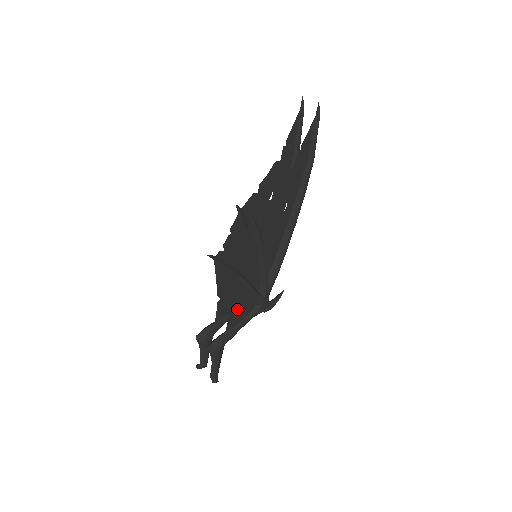
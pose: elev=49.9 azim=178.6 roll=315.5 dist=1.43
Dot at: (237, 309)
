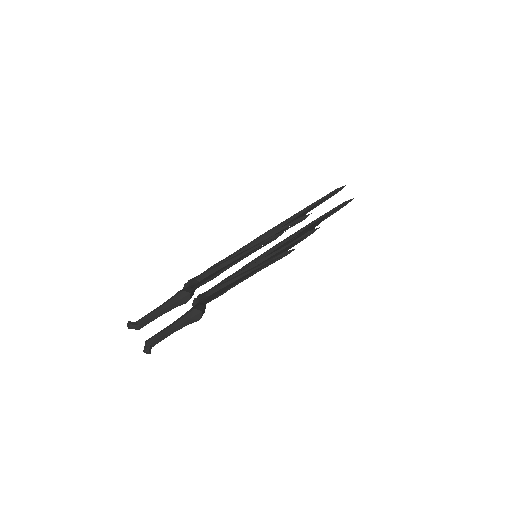
Dot at: occluded
